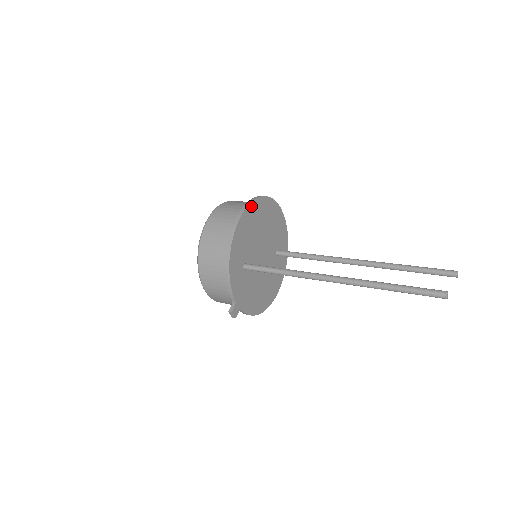
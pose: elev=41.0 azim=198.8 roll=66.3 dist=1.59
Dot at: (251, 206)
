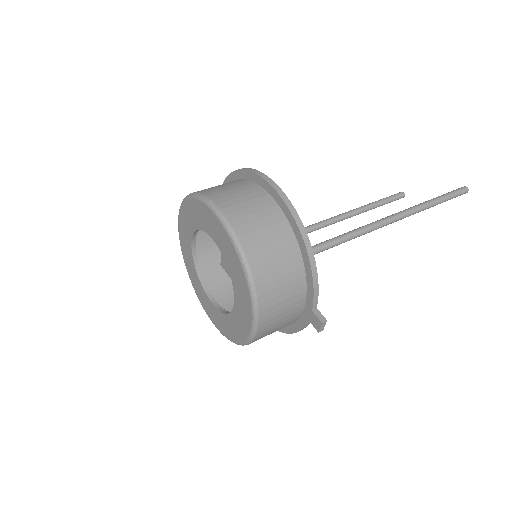
Dot at: occluded
